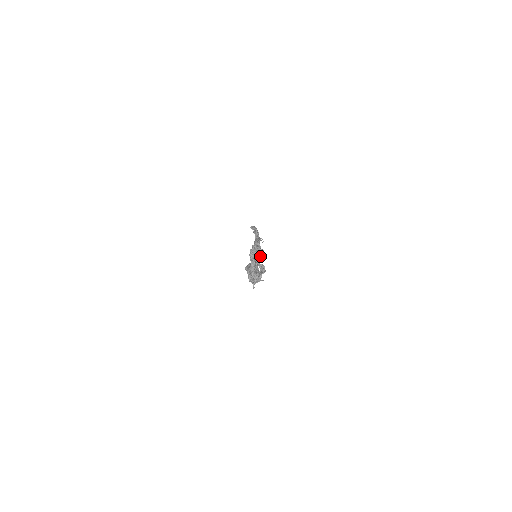
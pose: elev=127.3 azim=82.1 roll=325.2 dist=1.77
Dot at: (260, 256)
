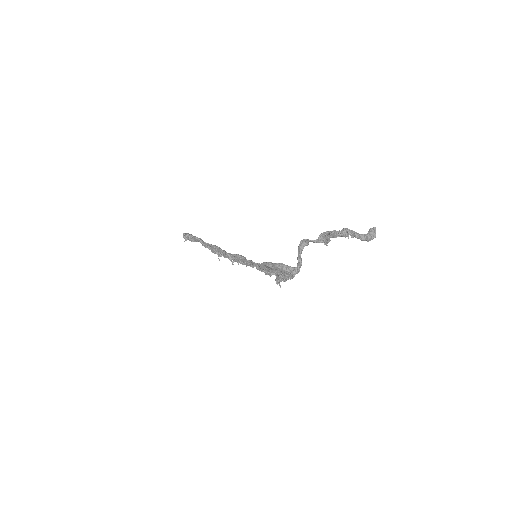
Dot at: occluded
